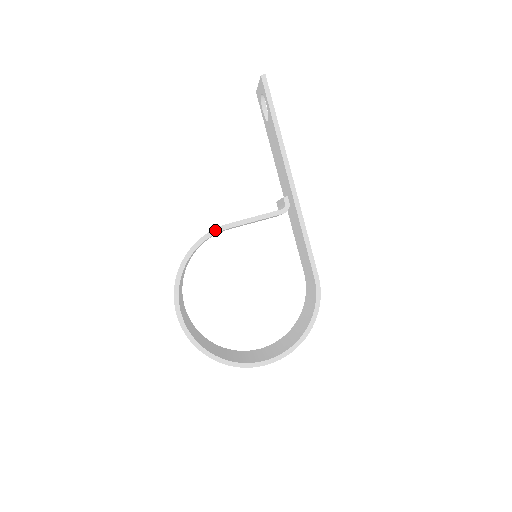
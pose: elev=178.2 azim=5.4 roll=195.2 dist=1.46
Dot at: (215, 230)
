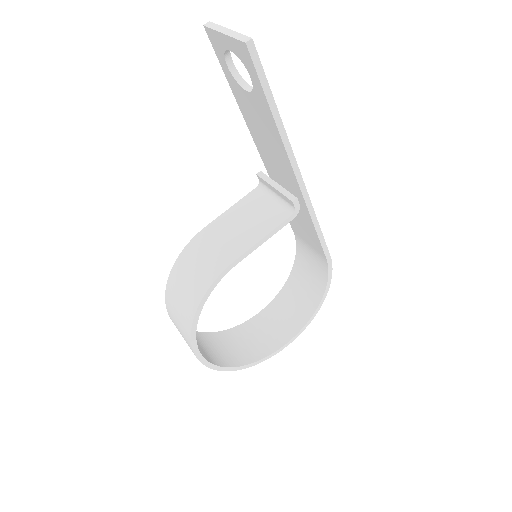
Dot at: (222, 274)
